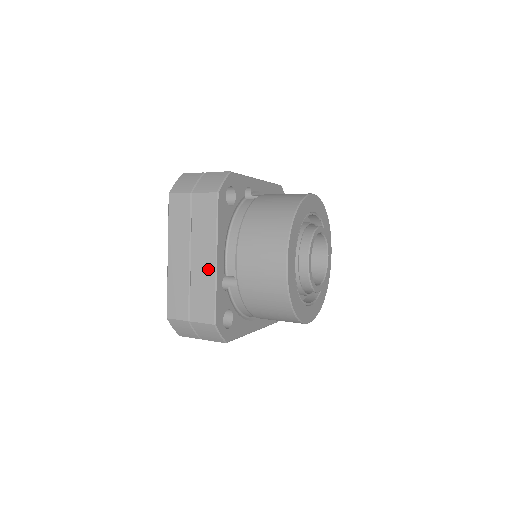
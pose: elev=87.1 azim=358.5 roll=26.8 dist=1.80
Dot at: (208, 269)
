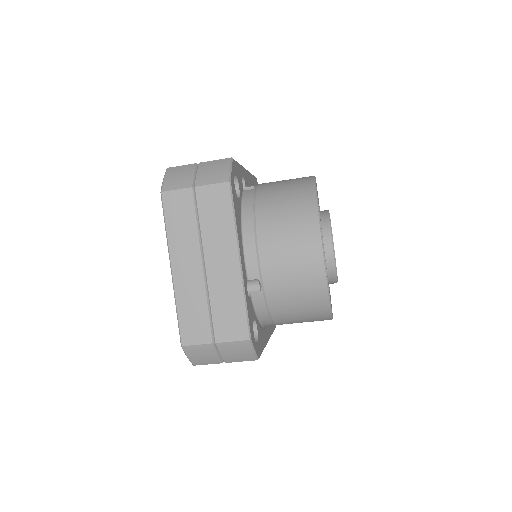
Dot at: (231, 275)
